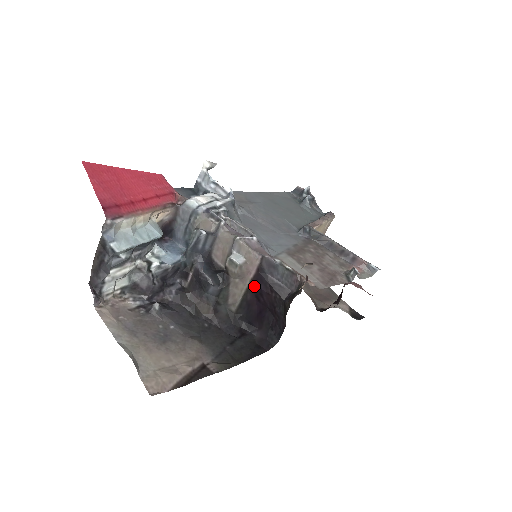
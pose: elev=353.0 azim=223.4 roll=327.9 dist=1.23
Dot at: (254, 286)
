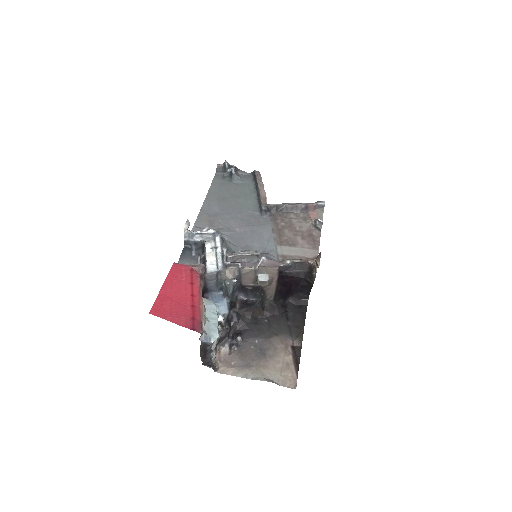
Dot at: (280, 282)
